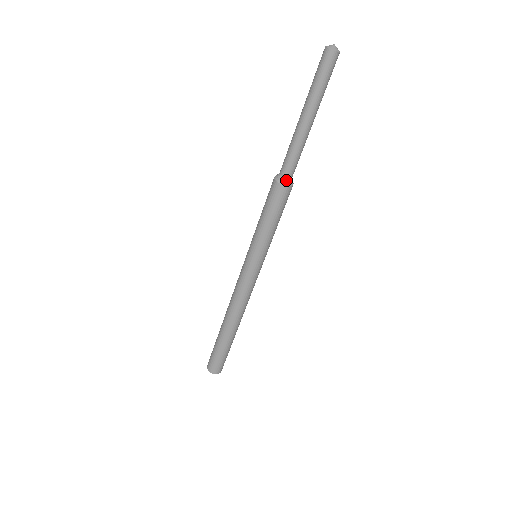
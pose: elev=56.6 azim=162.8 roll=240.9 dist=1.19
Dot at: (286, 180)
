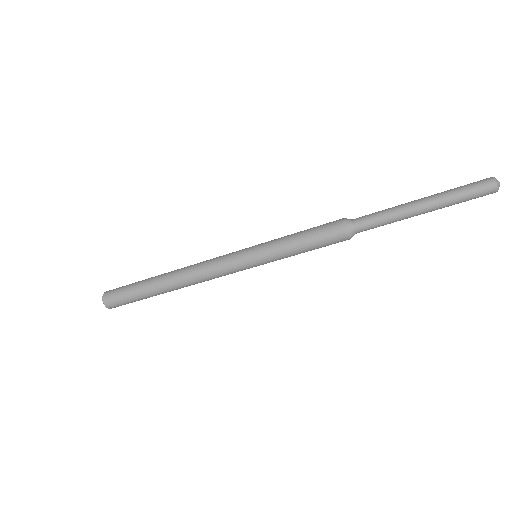
Dot at: (354, 234)
